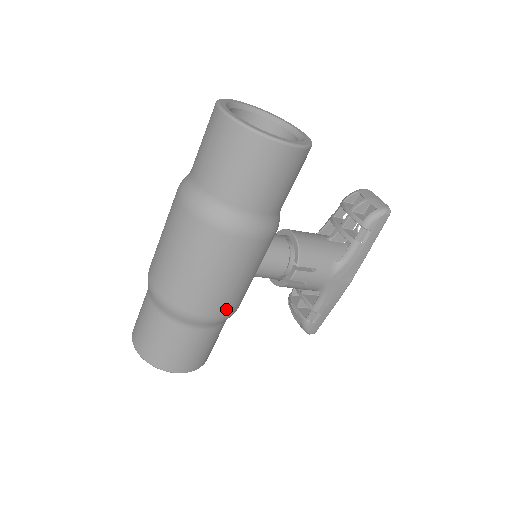
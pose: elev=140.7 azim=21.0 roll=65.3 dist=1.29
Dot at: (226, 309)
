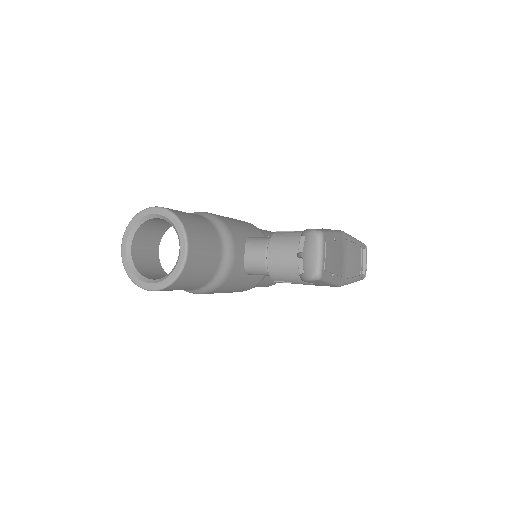
Dot at: (241, 291)
